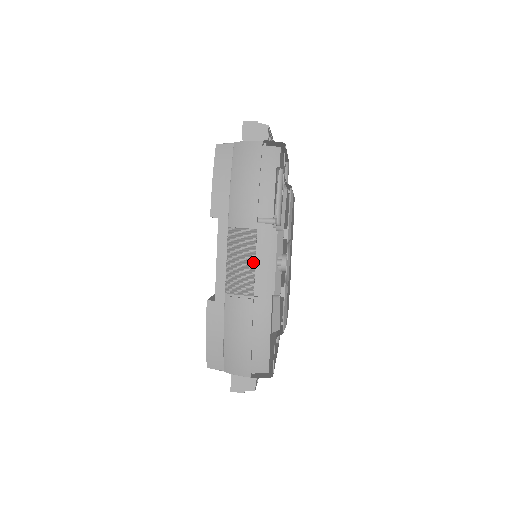
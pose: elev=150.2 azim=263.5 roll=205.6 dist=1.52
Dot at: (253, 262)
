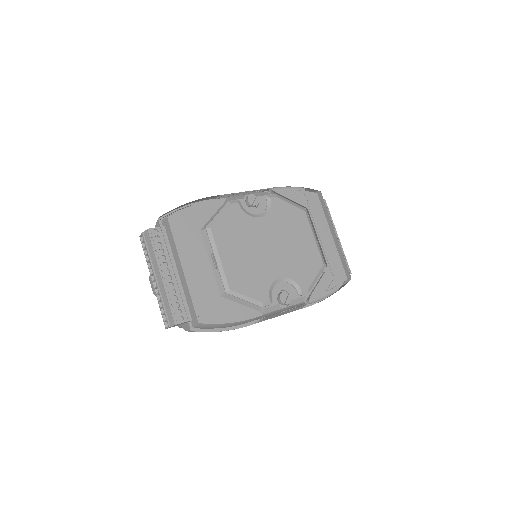
Dot at: occluded
